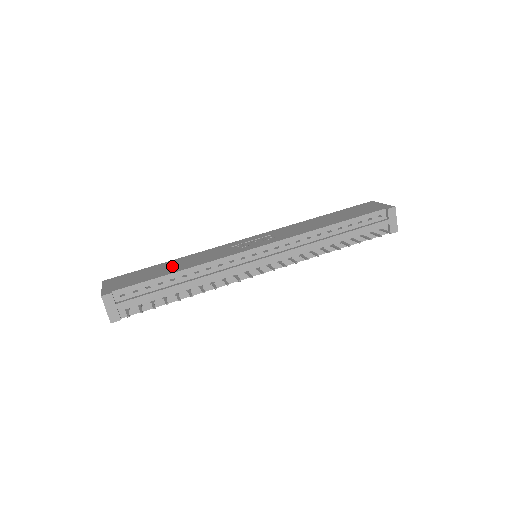
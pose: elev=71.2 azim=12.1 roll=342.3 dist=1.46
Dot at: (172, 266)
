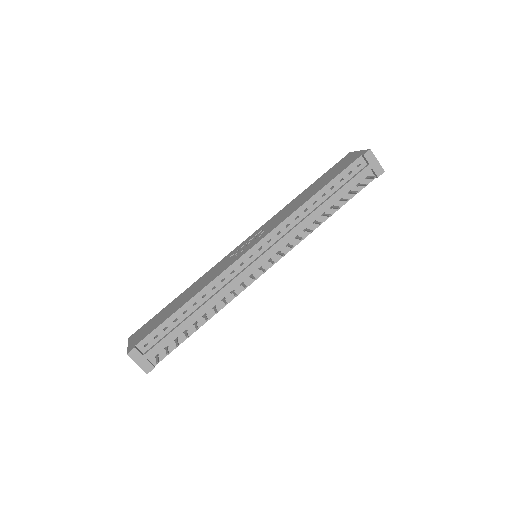
Dot at: (182, 299)
